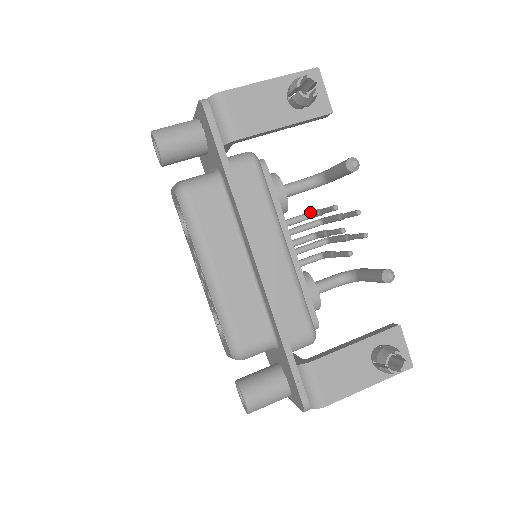
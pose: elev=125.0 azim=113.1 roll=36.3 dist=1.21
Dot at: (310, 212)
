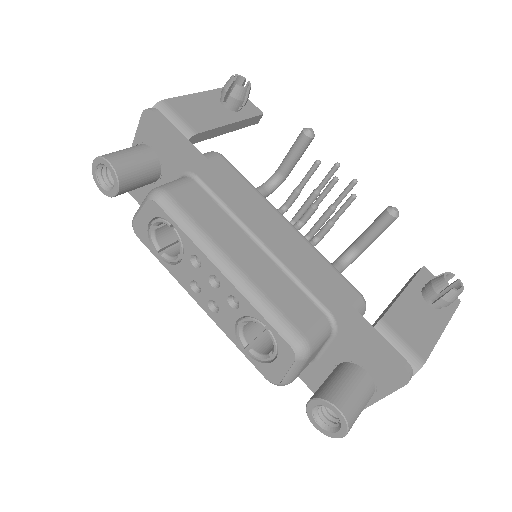
Dot at: (284, 203)
